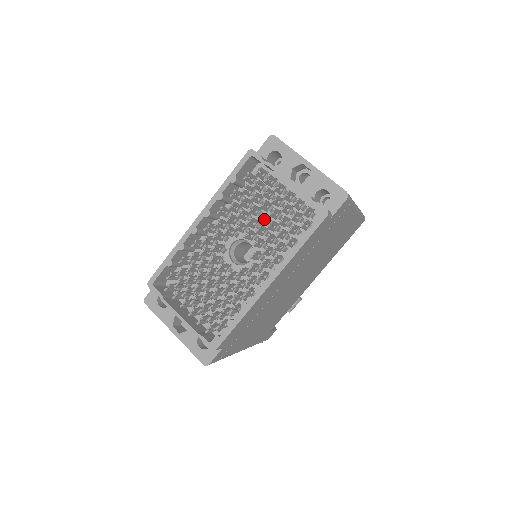
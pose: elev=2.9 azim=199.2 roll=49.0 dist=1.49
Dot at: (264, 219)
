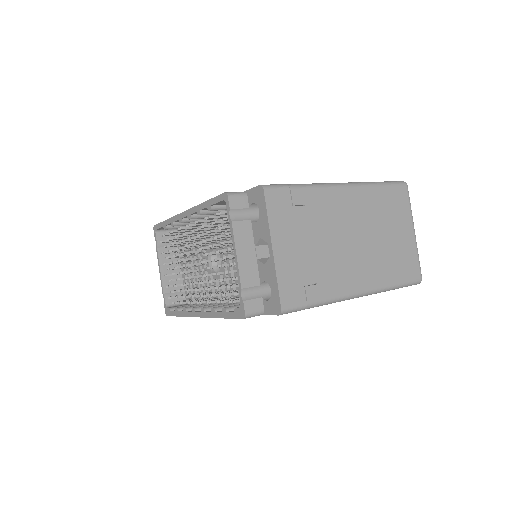
Dot at: occluded
